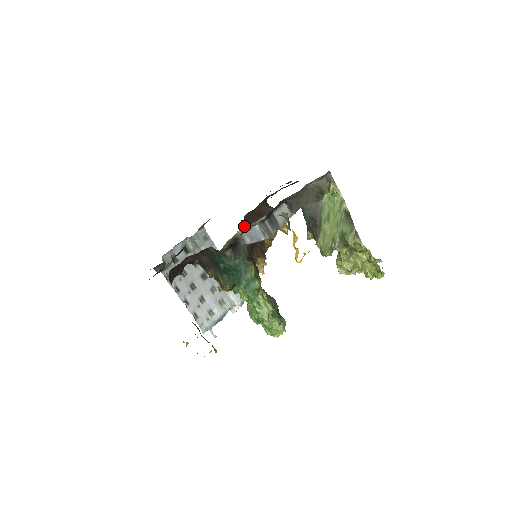
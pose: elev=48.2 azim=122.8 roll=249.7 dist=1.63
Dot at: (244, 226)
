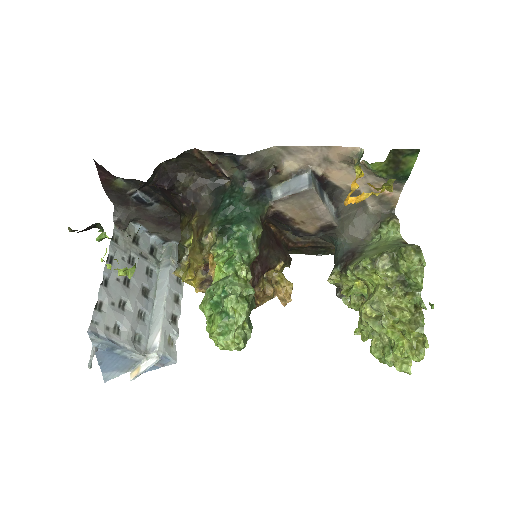
Dot at: occluded
